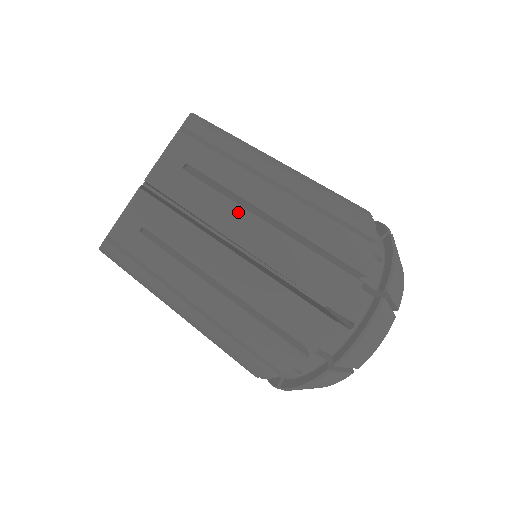
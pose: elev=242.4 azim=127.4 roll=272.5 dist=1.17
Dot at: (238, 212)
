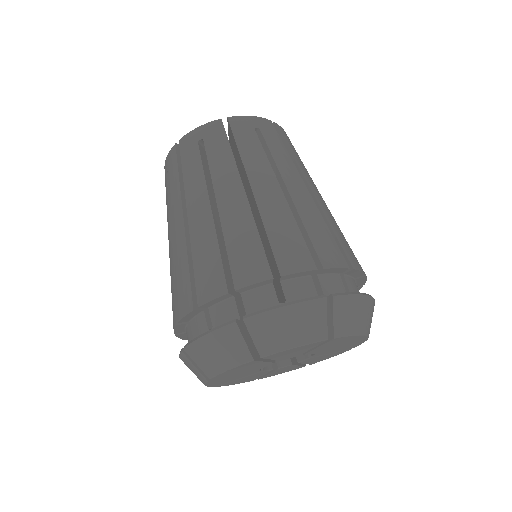
Dot at: (266, 166)
